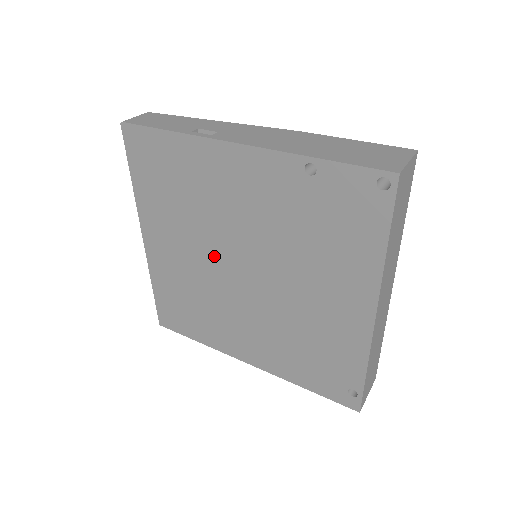
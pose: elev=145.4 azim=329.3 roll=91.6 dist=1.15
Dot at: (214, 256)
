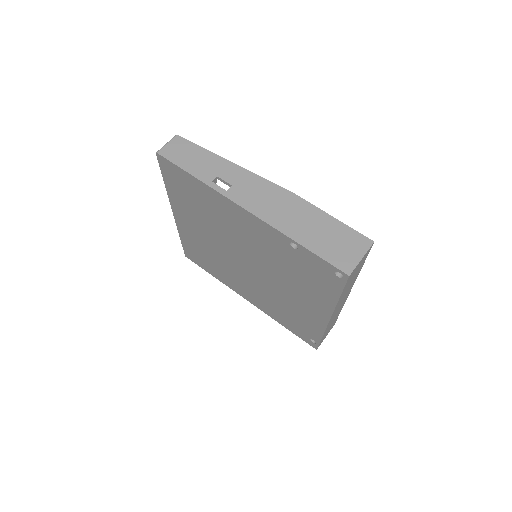
Dot at: (226, 247)
